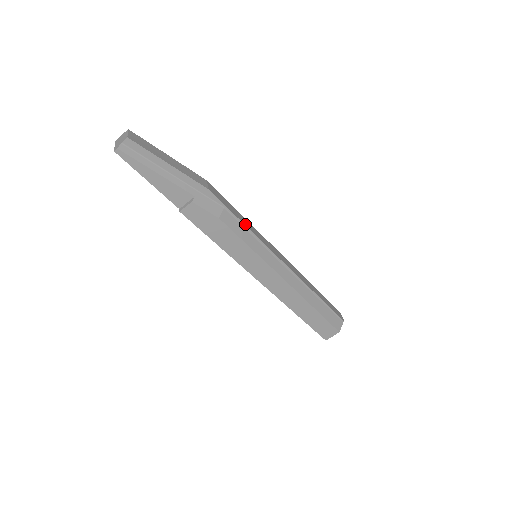
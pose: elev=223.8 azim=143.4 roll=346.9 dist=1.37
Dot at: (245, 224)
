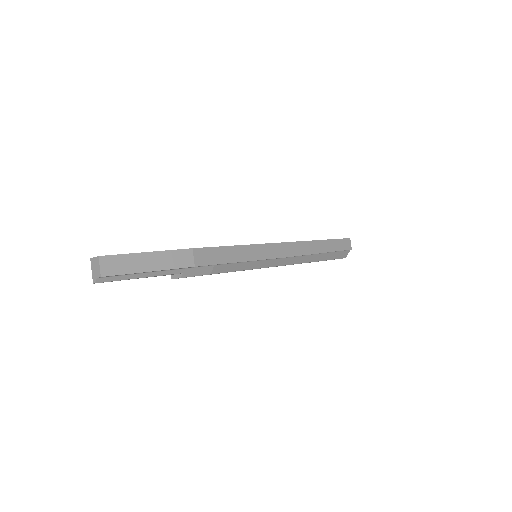
Dot at: (239, 260)
